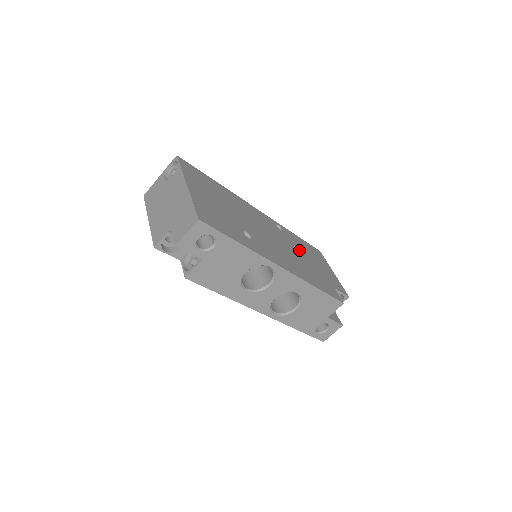
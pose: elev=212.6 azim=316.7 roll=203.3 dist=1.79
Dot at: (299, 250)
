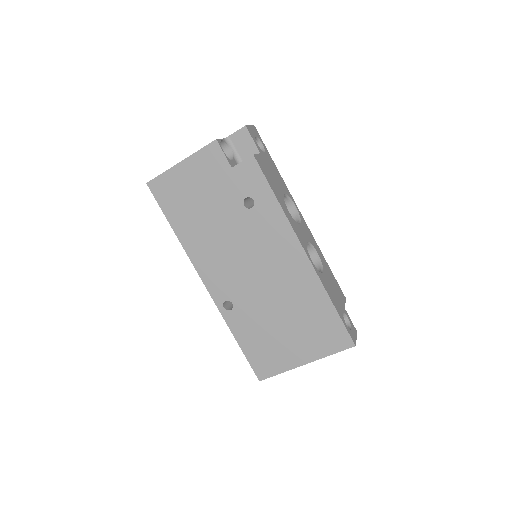
Dot at: occluded
